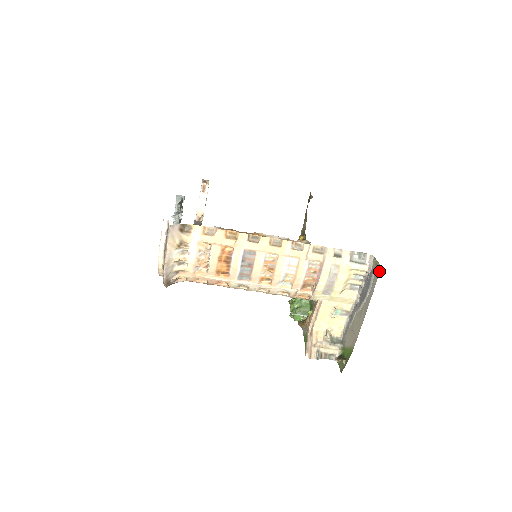
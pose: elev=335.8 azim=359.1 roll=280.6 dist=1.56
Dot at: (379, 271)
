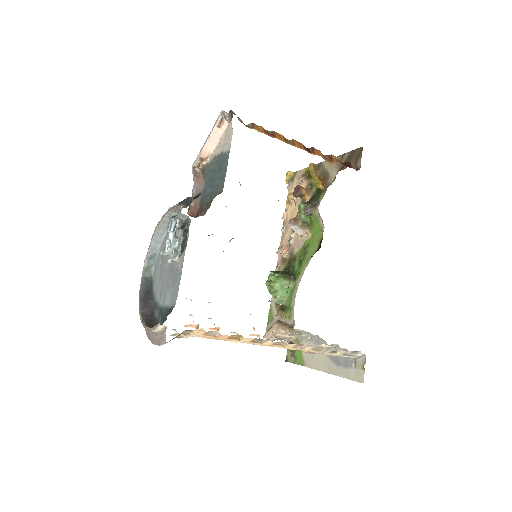
Dot at: (359, 381)
